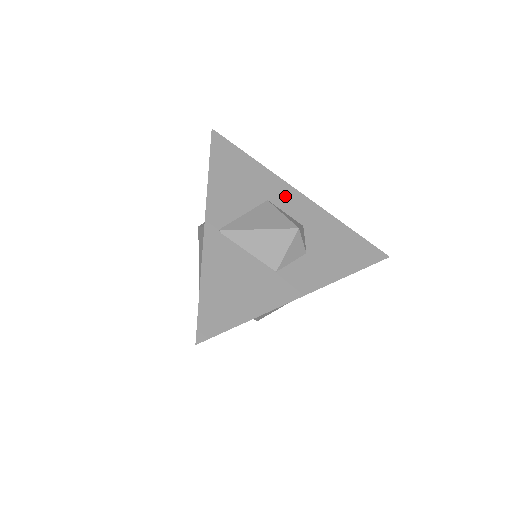
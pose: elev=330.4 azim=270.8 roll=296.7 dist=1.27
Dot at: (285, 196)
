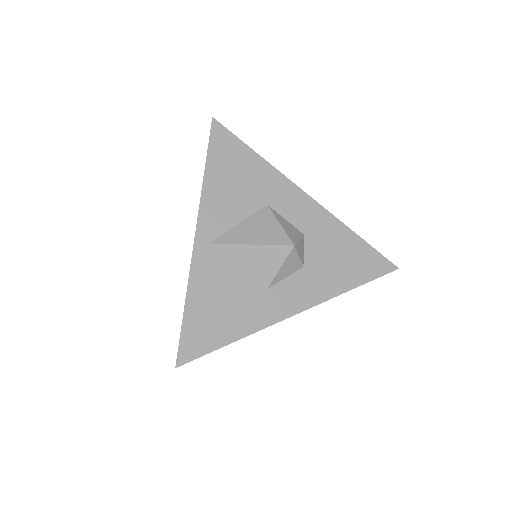
Dot at: (288, 199)
